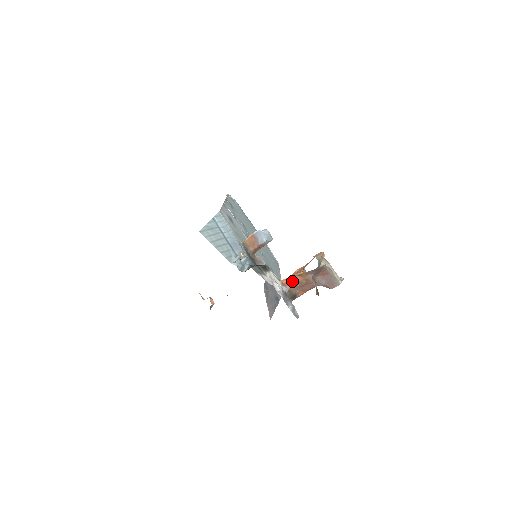
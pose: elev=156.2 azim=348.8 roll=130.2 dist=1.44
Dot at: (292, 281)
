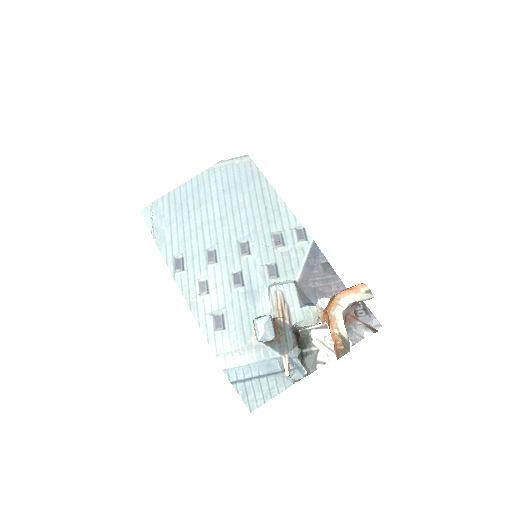
Dot at: occluded
